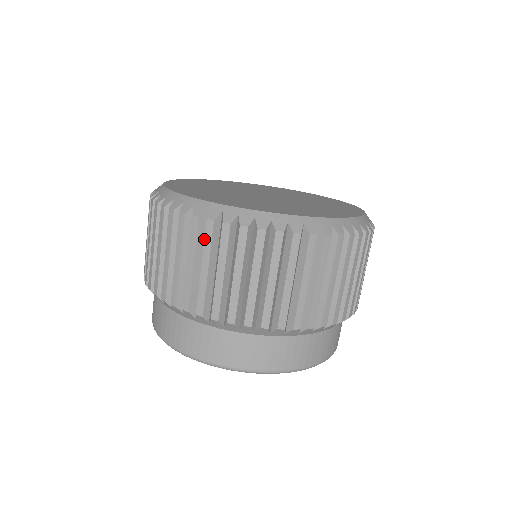
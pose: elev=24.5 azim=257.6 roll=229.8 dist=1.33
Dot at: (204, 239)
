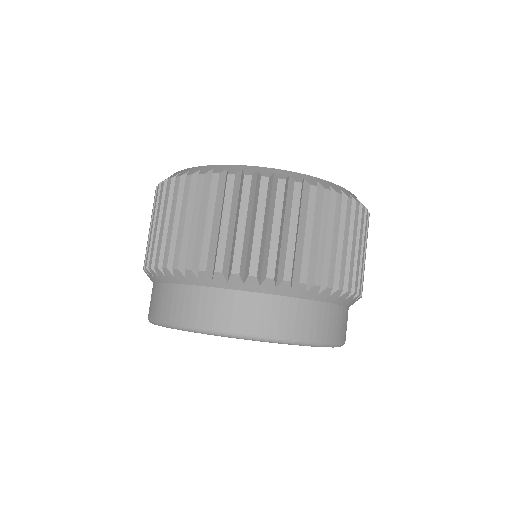
Dot at: (195, 193)
